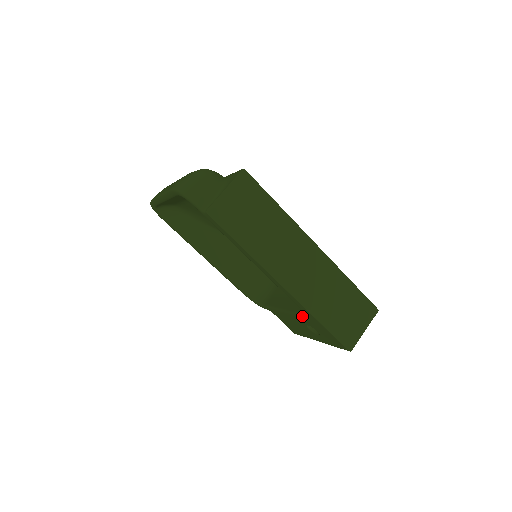
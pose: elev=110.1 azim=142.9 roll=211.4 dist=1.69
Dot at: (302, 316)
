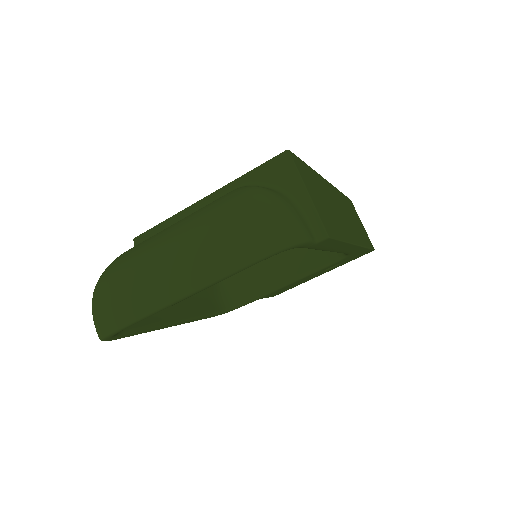
Dot at: (337, 262)
